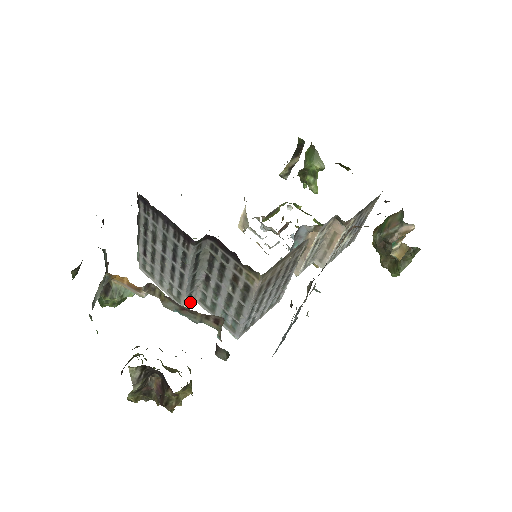
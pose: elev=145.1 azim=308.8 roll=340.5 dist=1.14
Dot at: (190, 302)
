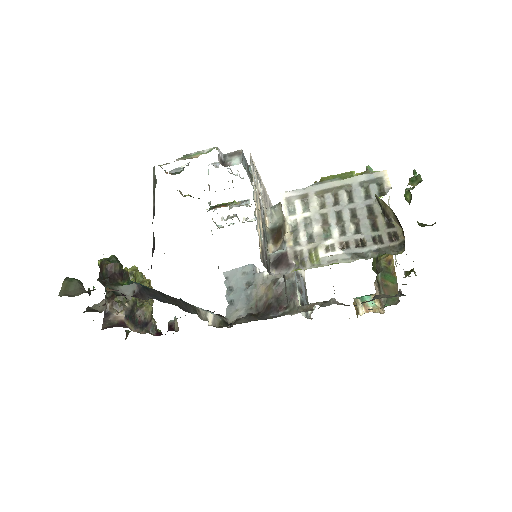
Dot at: occluded
